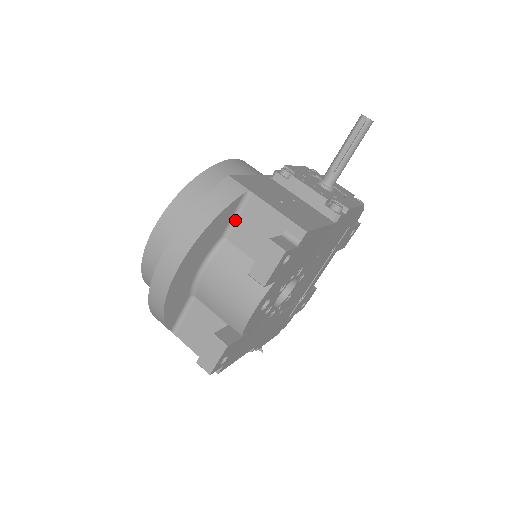
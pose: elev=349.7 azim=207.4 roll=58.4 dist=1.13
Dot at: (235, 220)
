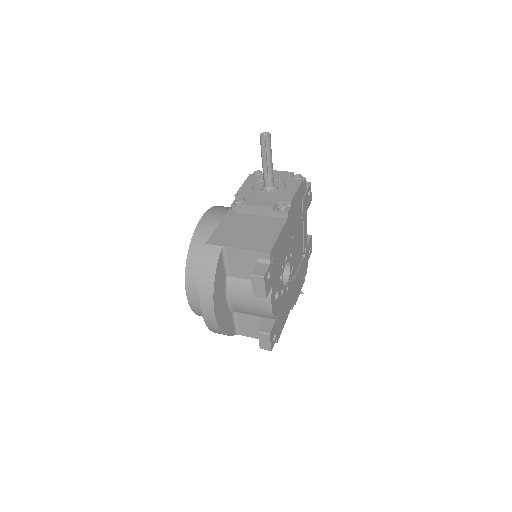
Dot at: (227, 265)
